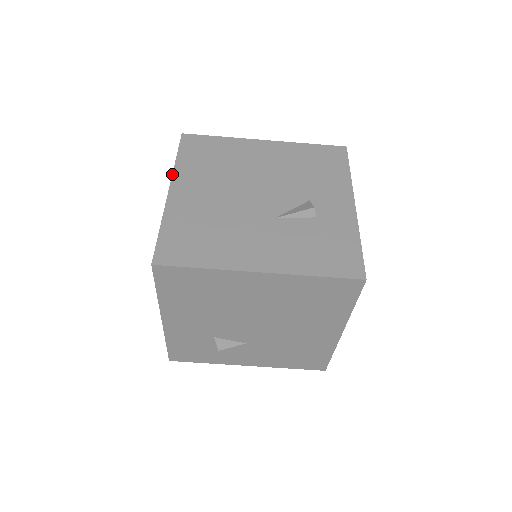
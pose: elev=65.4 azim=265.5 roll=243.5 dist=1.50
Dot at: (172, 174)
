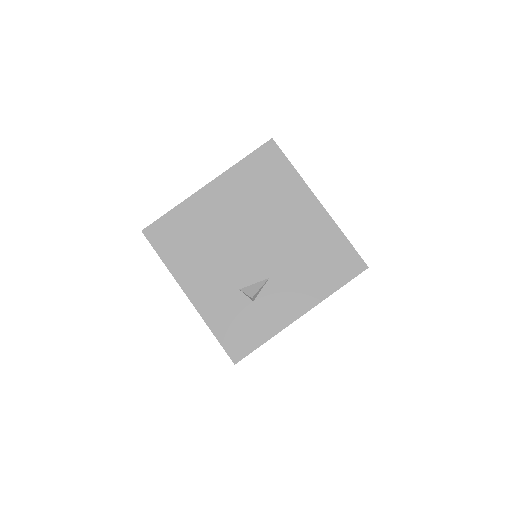
Dot at: occluded
